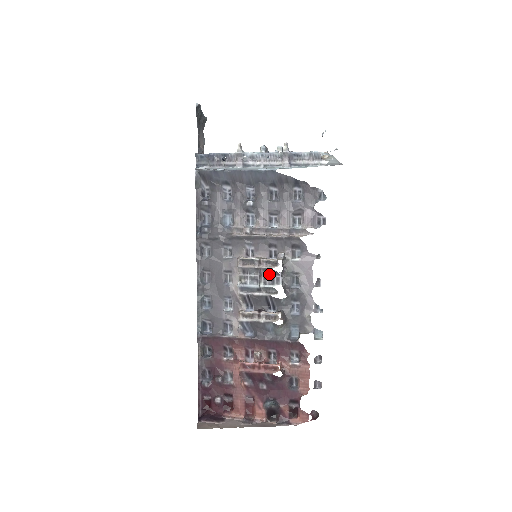
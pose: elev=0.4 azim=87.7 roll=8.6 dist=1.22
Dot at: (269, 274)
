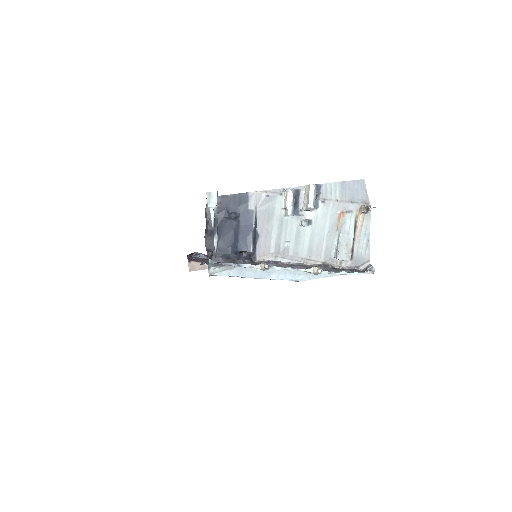
Dot at: occluded
